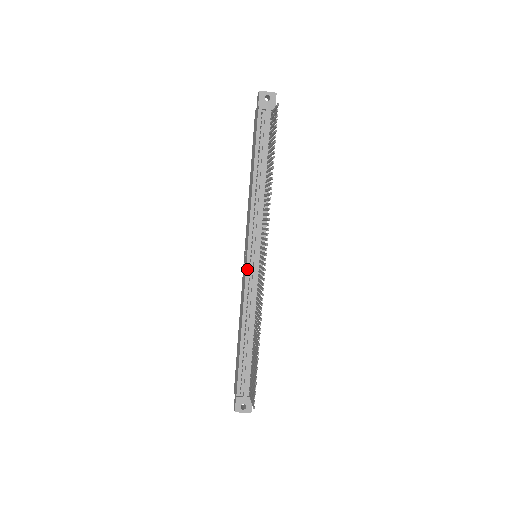
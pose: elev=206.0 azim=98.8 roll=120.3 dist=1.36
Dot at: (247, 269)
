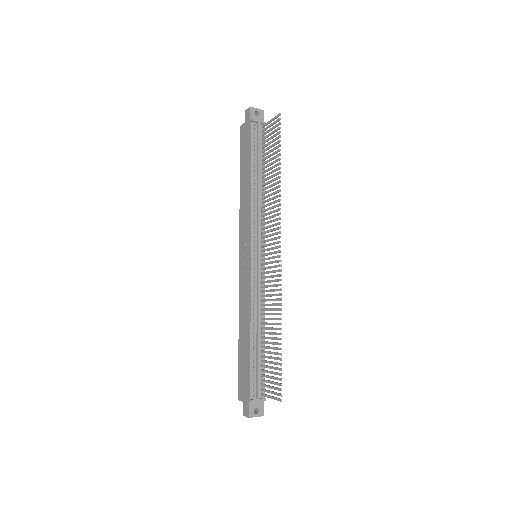
Dot at: (252, 267)
